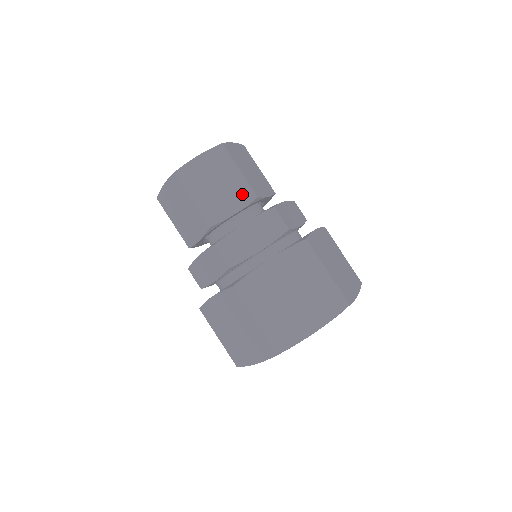
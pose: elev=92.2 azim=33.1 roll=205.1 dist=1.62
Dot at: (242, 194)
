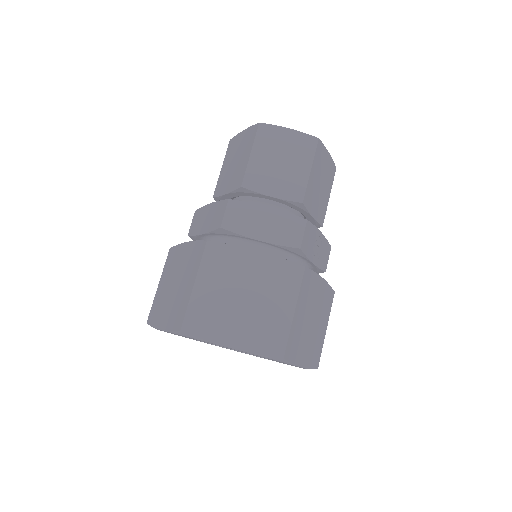
Dot at: (293, 188)
